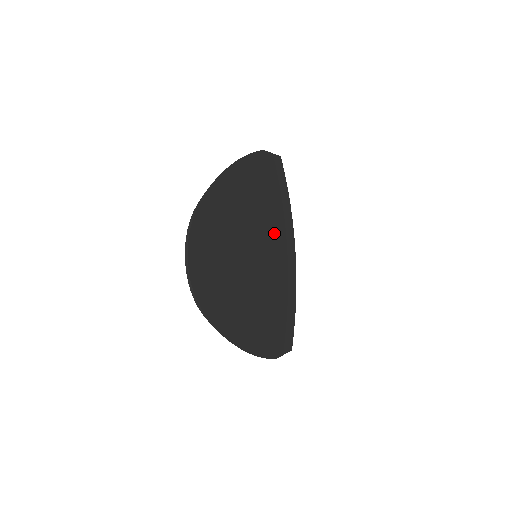
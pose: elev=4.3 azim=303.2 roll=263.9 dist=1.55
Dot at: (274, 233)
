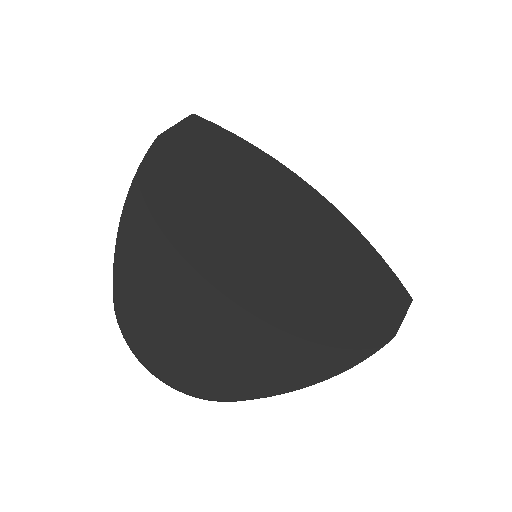
Dot at: (260, 204)
